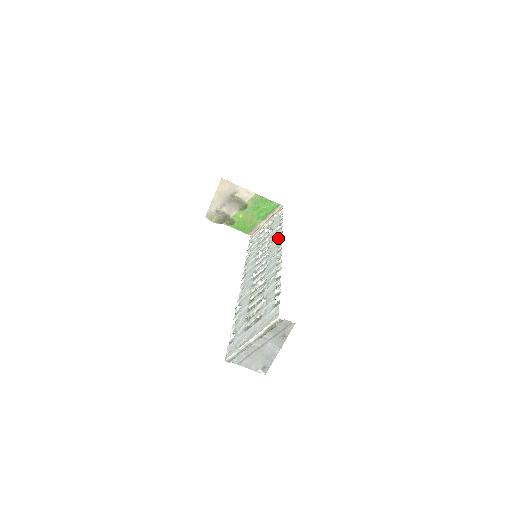
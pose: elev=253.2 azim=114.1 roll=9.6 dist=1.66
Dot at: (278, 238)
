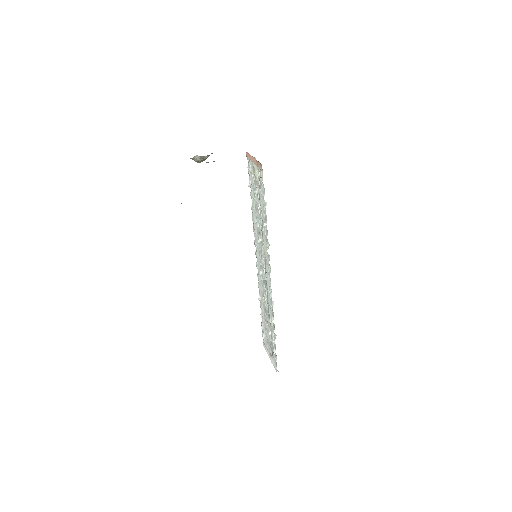
Dot at: (267, 253)
